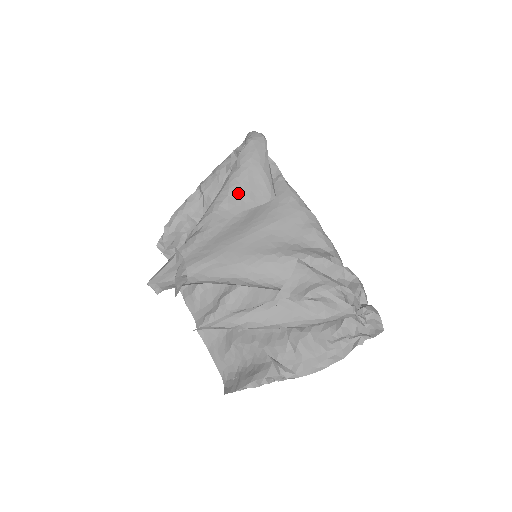
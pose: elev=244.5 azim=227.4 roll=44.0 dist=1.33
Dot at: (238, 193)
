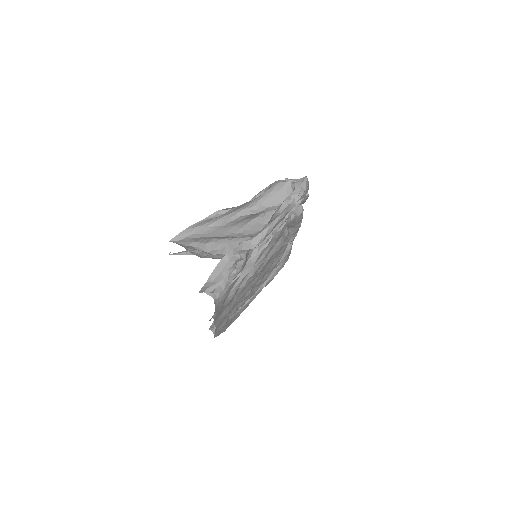
Dot at: occluded
